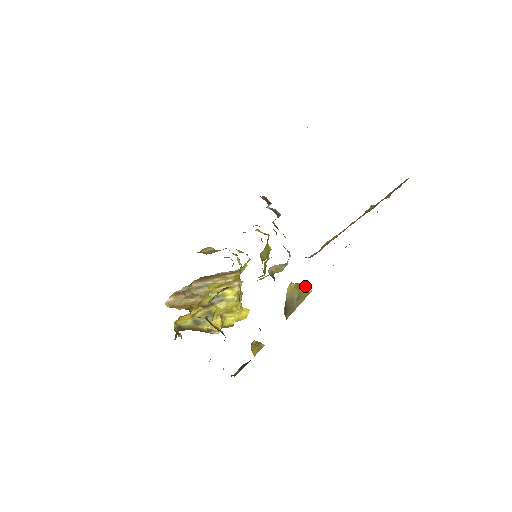
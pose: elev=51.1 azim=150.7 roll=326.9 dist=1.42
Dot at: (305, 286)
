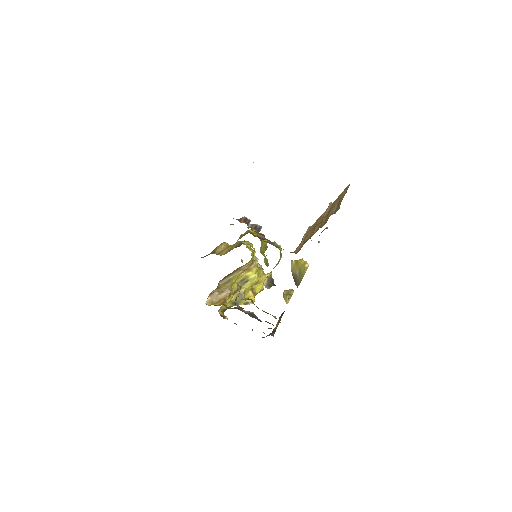
Dot at: (303, 262)
